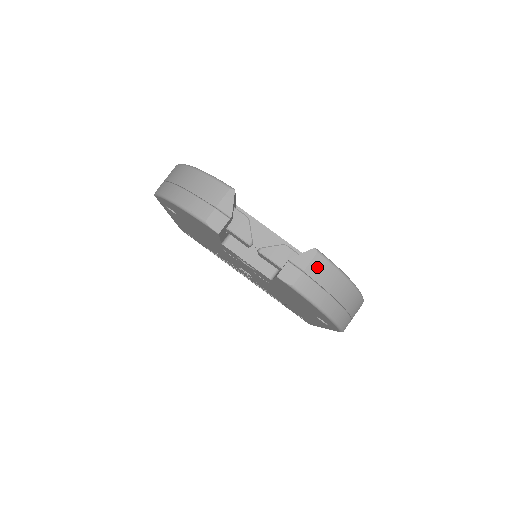
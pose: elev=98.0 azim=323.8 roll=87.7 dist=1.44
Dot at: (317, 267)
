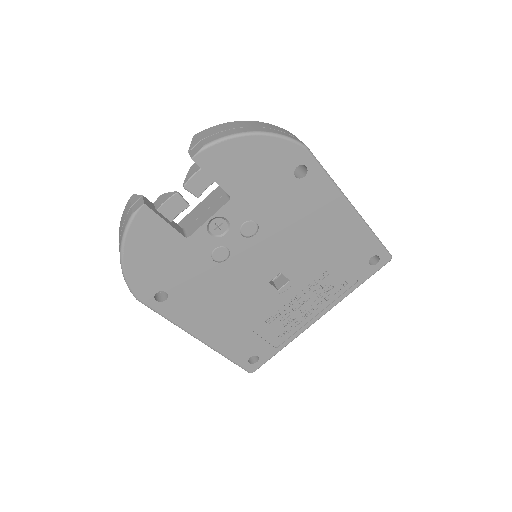
Dot at: (206, 133)
